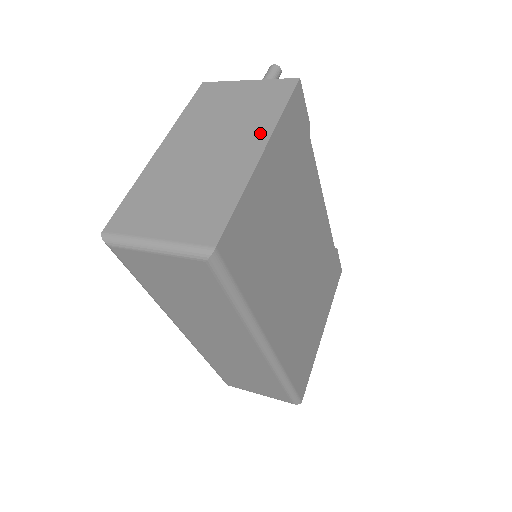
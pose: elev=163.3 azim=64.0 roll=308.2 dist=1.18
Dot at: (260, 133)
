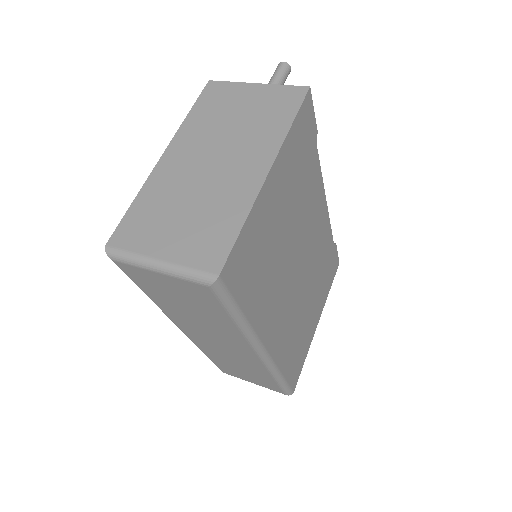
Dot at: (267, 148)
